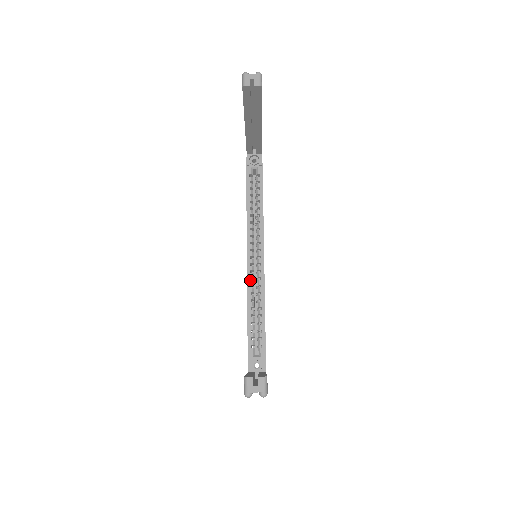
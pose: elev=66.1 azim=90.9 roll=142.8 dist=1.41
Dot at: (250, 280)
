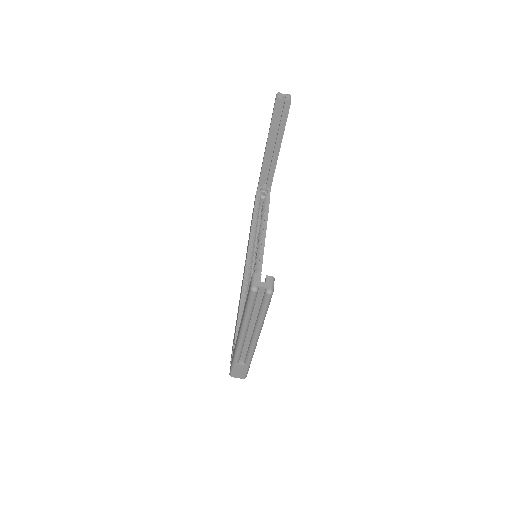
Dot at: (247, 275)
